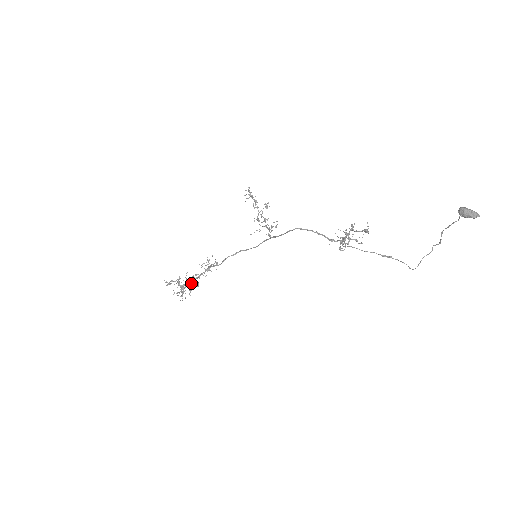
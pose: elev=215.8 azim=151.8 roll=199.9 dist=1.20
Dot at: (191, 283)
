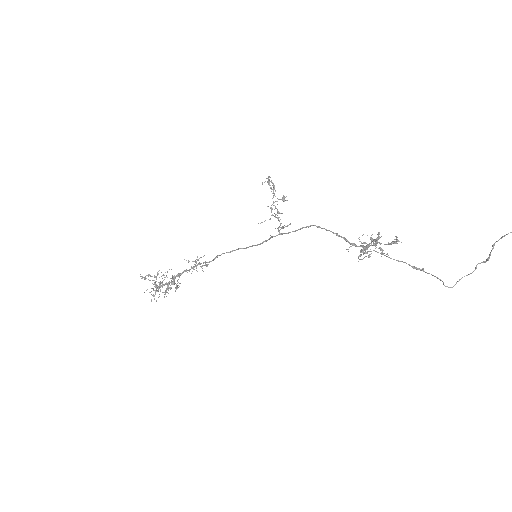
Dot at: (170, 282)
